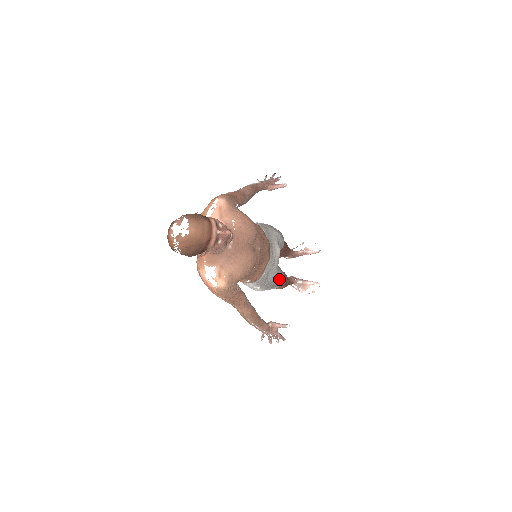
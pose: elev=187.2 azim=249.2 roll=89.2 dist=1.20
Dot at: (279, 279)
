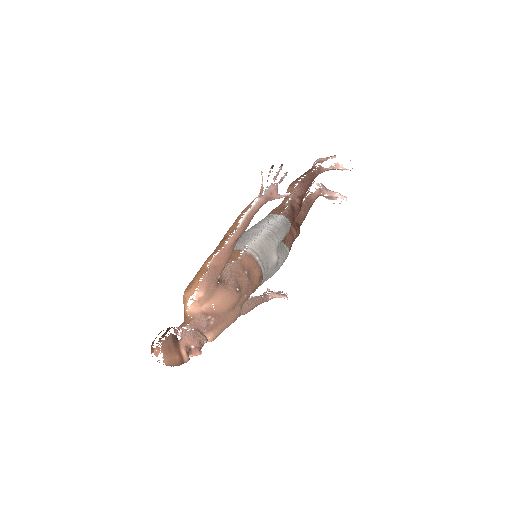
Dot at: occluded
